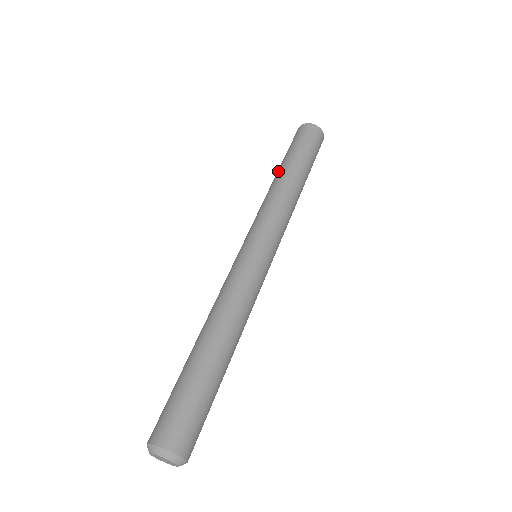
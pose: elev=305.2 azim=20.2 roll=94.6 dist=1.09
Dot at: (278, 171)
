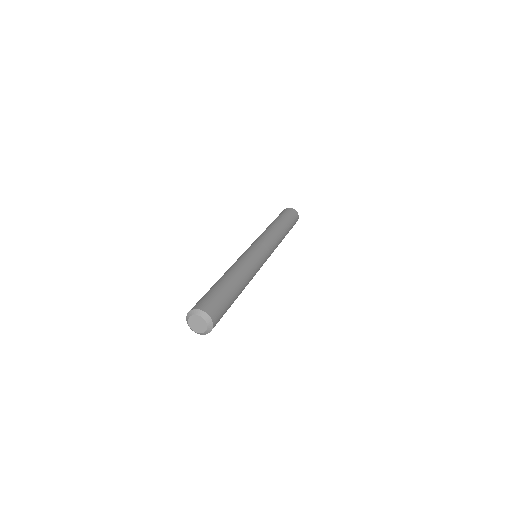
Dot at: (273, 222)
